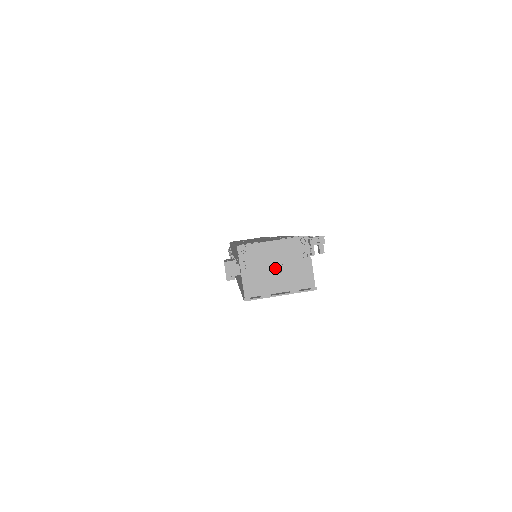
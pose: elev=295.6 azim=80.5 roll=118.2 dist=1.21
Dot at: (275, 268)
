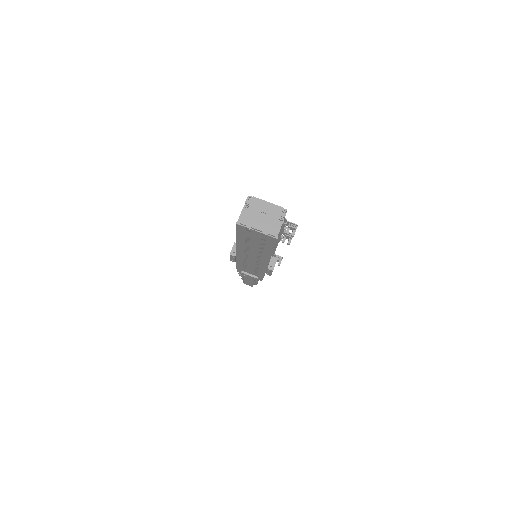
Dot at: (262, 216)
